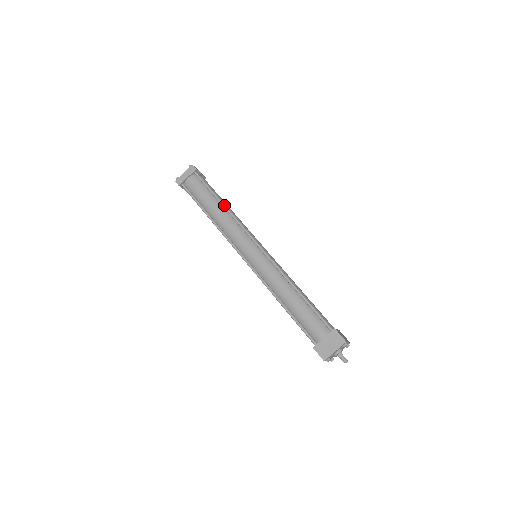
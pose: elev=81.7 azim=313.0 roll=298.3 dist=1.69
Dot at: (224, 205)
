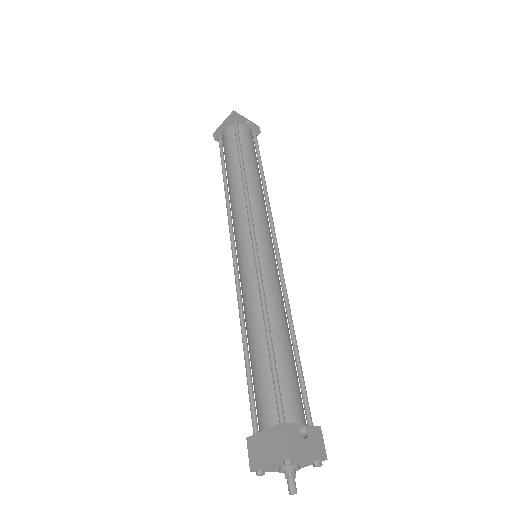
Dot at: (242, 171)
